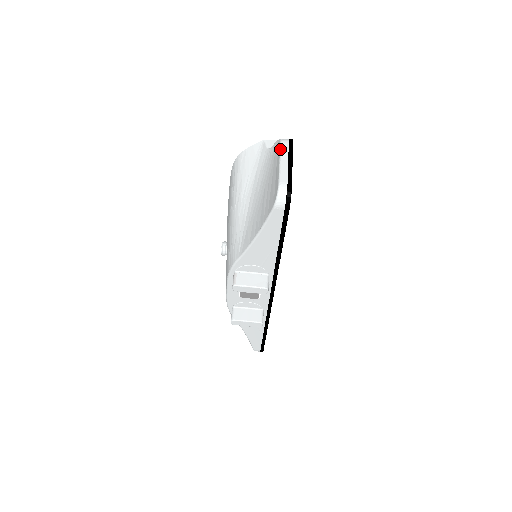
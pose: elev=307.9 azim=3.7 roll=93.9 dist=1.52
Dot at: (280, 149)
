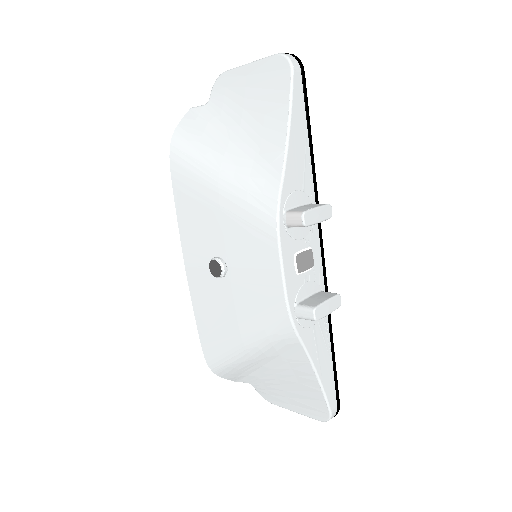
Dot at: (233, 68)
